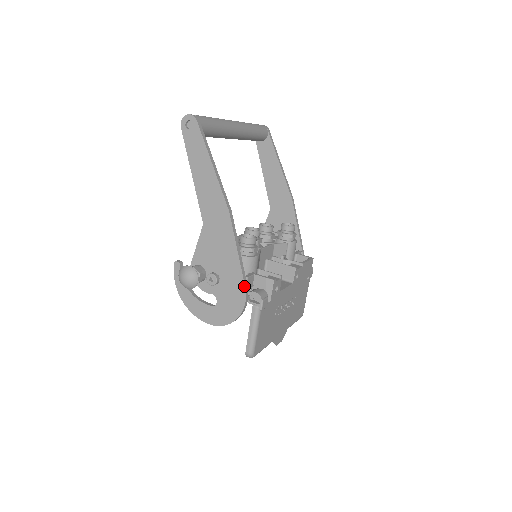
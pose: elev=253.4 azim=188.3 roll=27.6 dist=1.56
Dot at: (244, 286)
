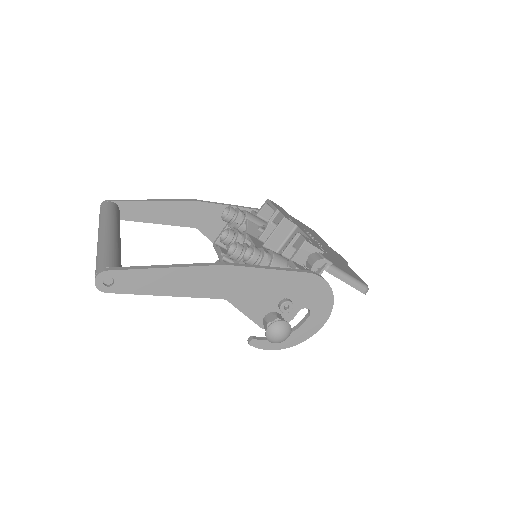
Dot at: (306, 274)
